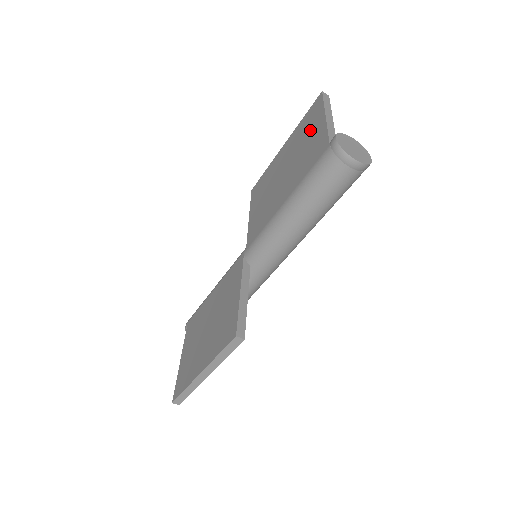
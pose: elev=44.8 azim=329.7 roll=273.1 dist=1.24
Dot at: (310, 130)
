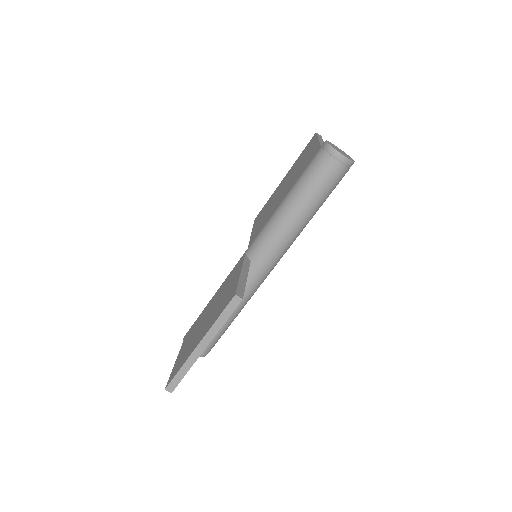
Dot at: (306, 154)
